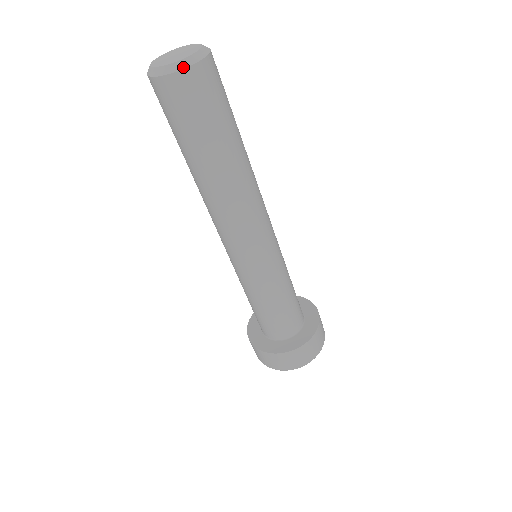
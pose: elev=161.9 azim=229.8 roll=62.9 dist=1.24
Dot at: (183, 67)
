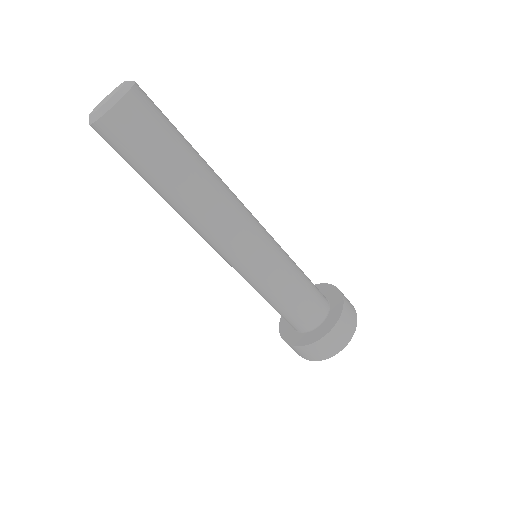
Dot at: (95, 120)
